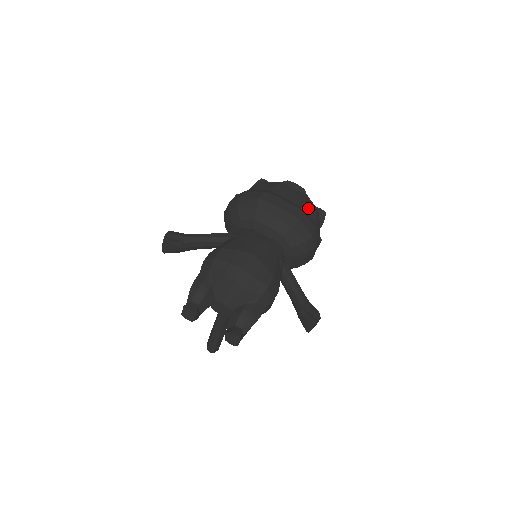
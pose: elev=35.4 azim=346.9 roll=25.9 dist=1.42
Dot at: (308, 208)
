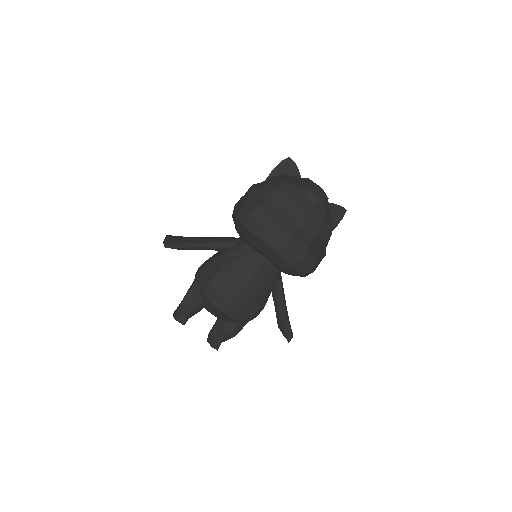
Dot at: (320, 235)
